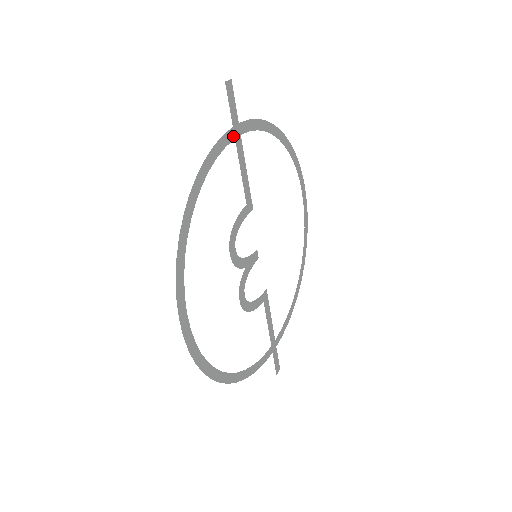
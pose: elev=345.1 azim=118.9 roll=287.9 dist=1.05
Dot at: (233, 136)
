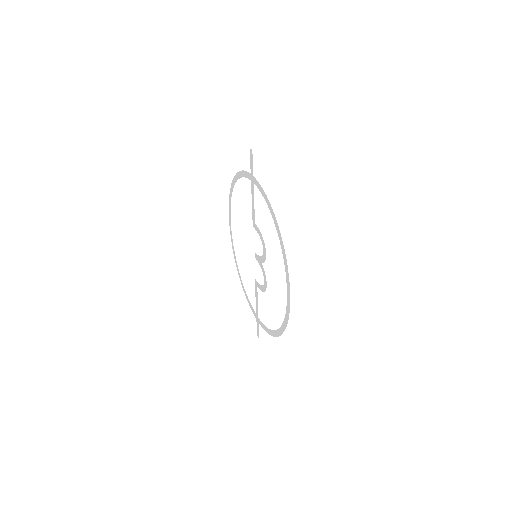
Dot at: (254, 181)
